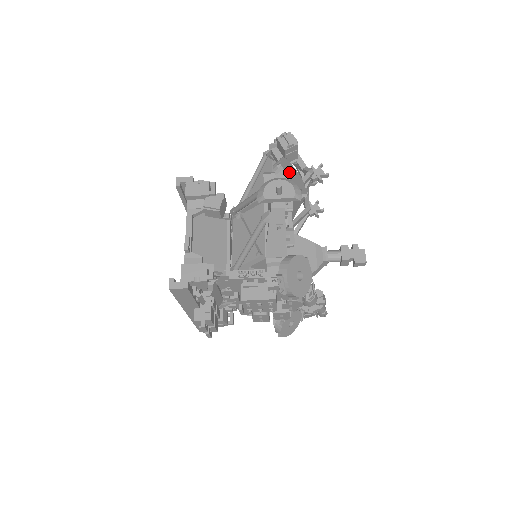
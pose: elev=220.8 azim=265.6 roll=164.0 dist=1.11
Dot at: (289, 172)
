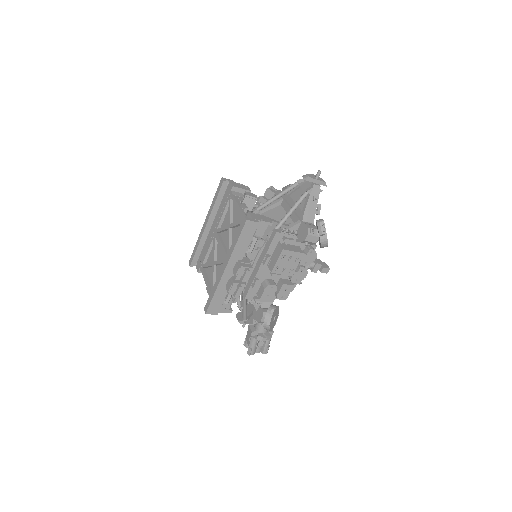
Dot at: occluded
